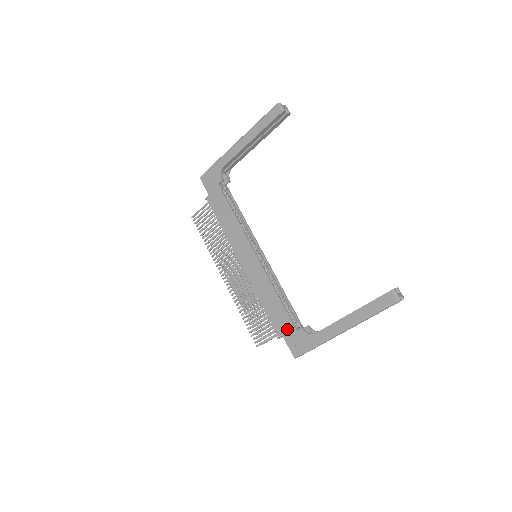
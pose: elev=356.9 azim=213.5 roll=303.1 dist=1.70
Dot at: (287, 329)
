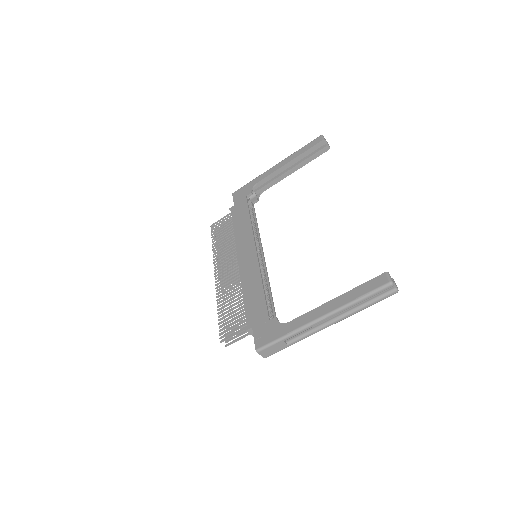
Dot at: (260, 319)
